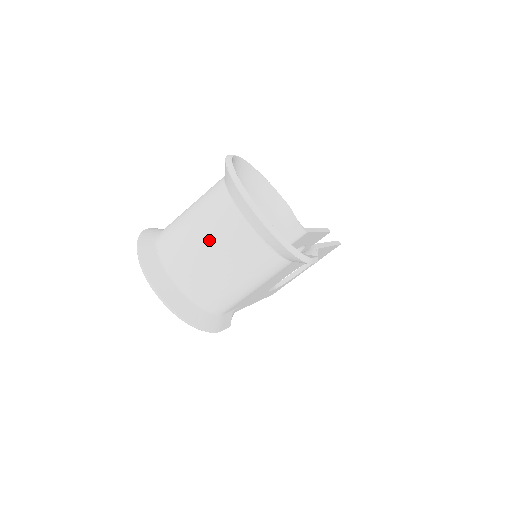
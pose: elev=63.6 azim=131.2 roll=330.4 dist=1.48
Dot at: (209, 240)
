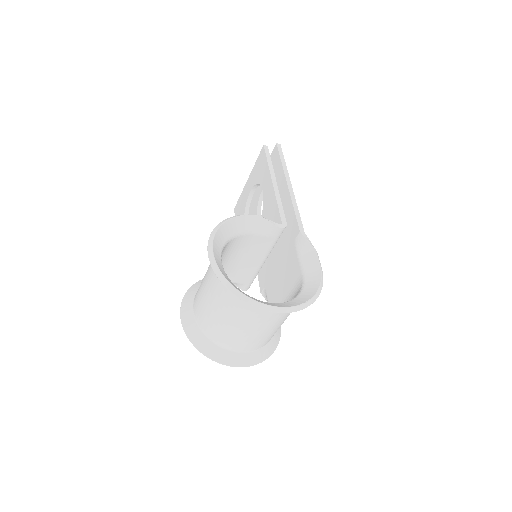
Dot at: (255, 329)
